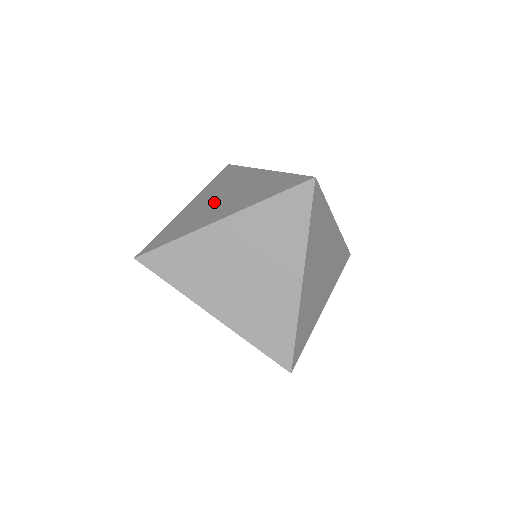
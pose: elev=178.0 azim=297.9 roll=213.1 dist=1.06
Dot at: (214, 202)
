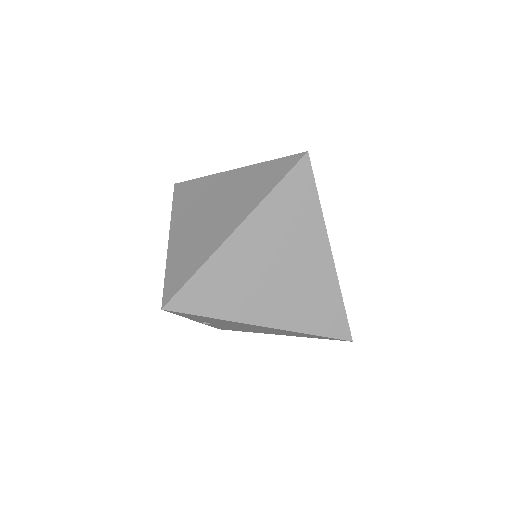
Dot at: (204, 220)
